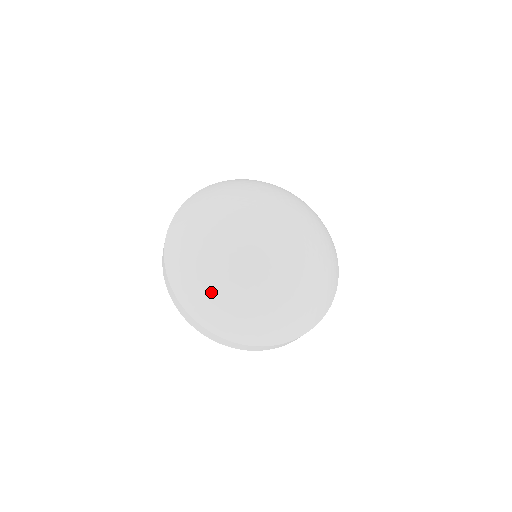
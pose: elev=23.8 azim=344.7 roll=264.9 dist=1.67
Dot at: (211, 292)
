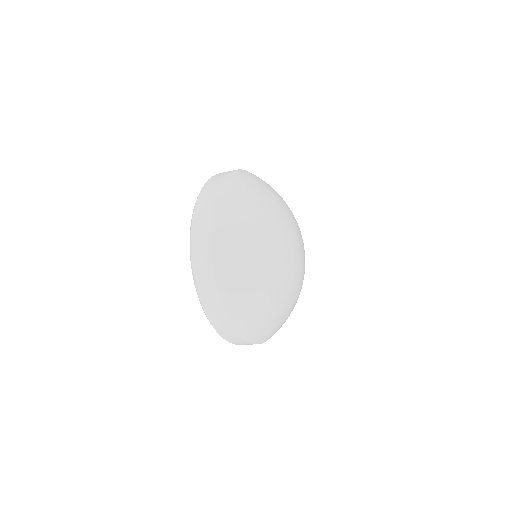
Dot at: (271, 318)
